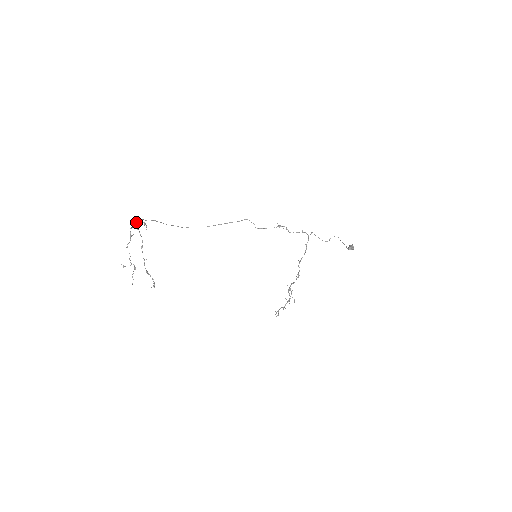
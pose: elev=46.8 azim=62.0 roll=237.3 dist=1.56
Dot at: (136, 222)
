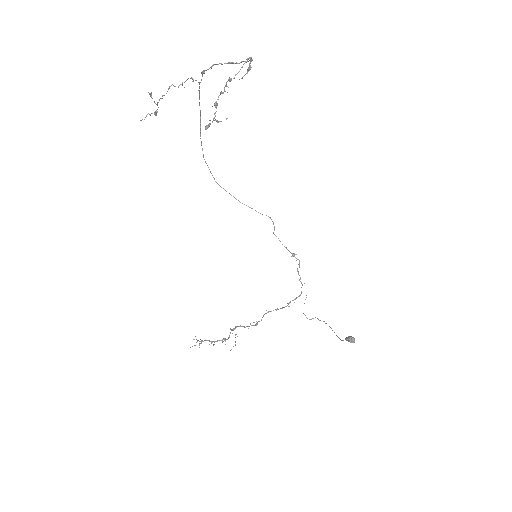
Dot at: (199, 82)
